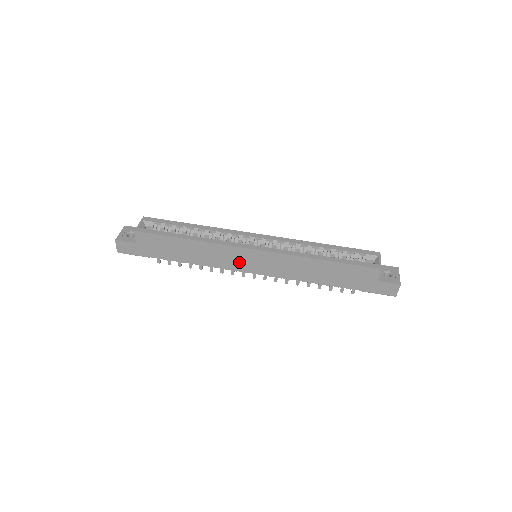
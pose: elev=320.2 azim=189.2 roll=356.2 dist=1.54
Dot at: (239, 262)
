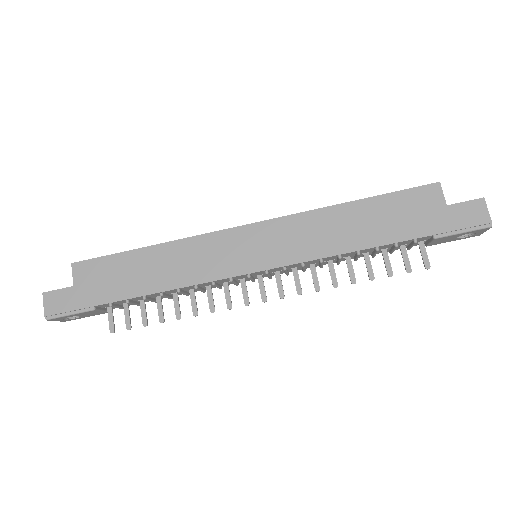
Dot at: (230, 258)
